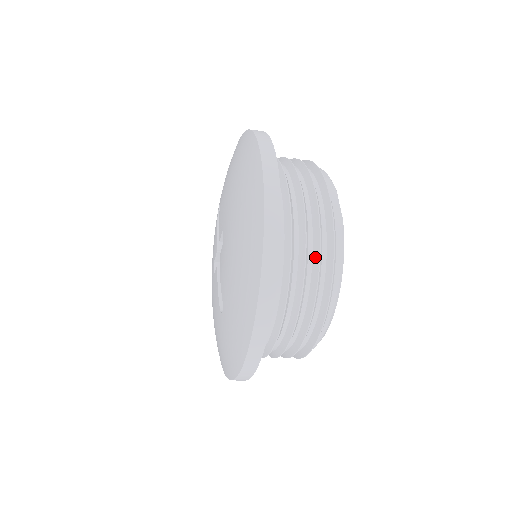
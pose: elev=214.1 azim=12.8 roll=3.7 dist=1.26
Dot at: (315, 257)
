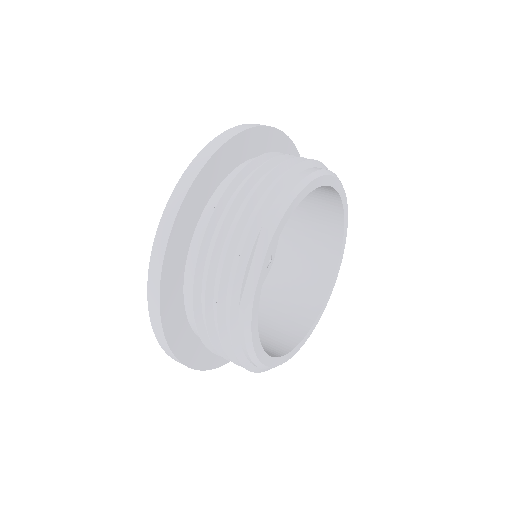
Dot at: (217, 324)
